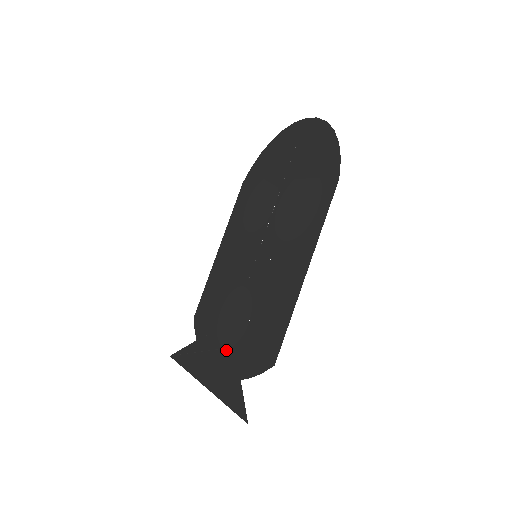
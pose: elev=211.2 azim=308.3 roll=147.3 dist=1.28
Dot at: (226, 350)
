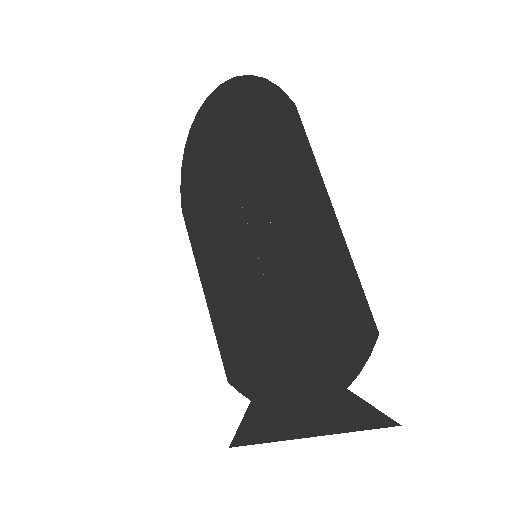
Dot at: (299, 376)
